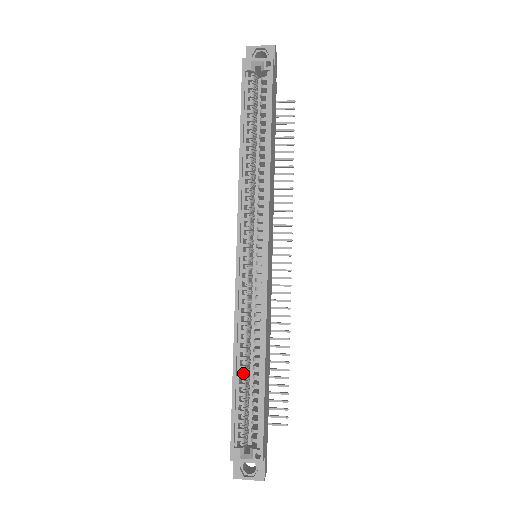
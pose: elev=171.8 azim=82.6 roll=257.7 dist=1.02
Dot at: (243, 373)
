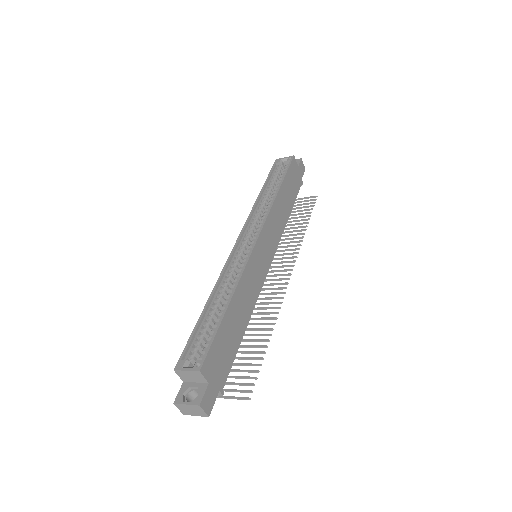
Dot at: (213, 311)
